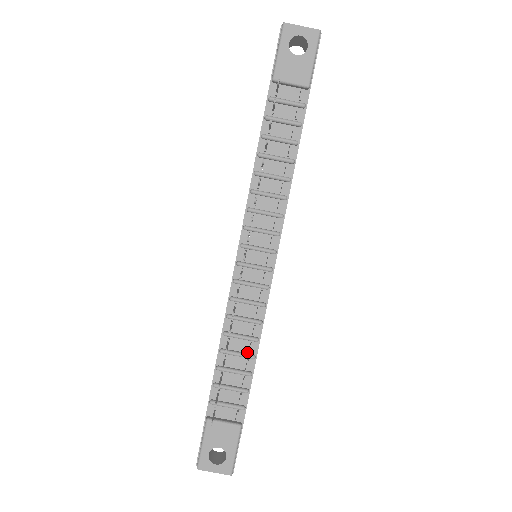
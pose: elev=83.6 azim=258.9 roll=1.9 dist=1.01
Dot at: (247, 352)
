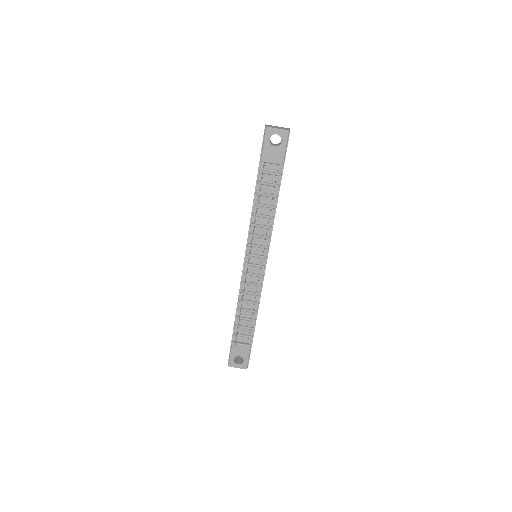
Dot at: (252, 309)
